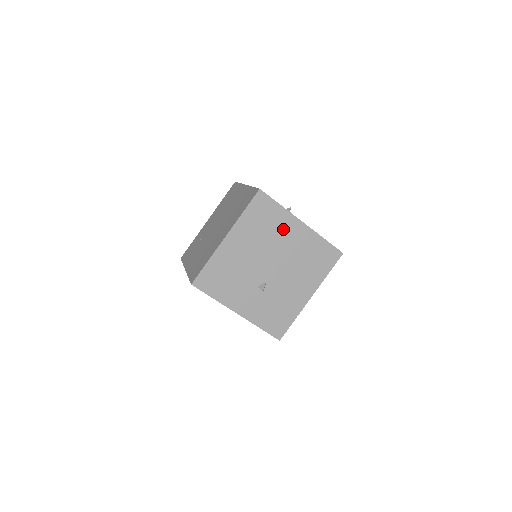
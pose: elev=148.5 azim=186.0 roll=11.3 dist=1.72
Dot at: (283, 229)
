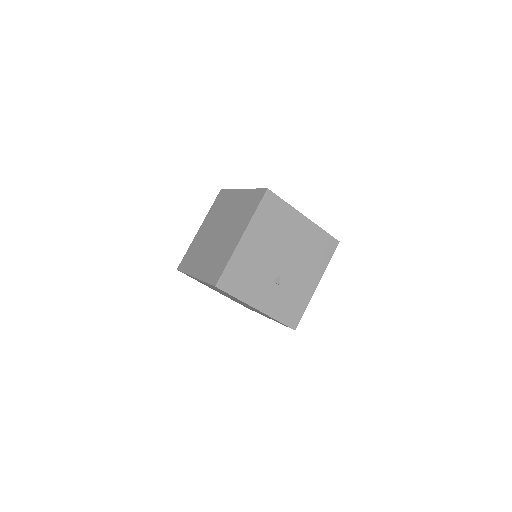
Dot at: (290, 224)
